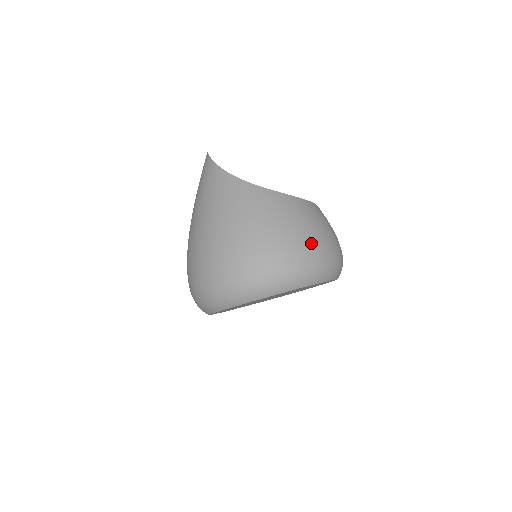
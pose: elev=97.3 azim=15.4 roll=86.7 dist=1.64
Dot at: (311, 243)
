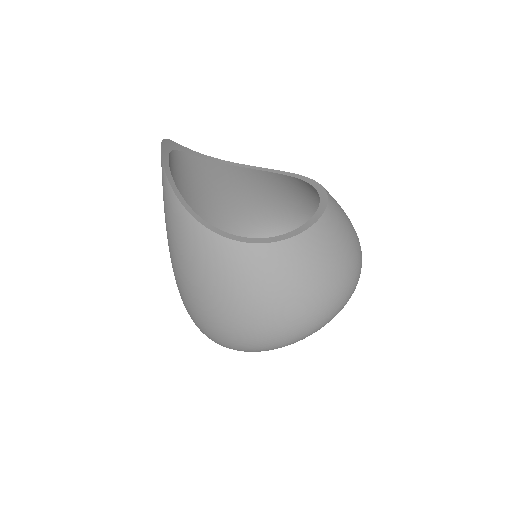
Dot at: (305, 307)
